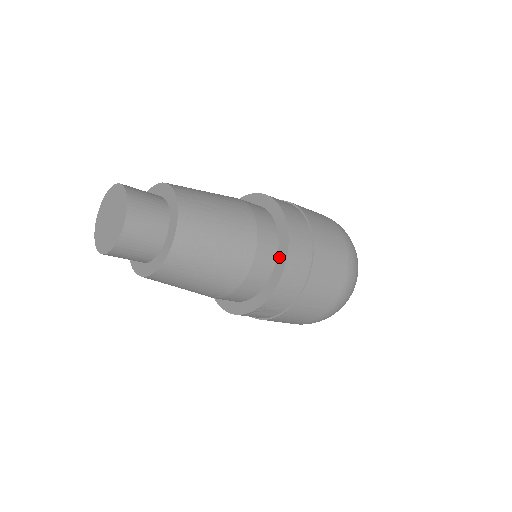
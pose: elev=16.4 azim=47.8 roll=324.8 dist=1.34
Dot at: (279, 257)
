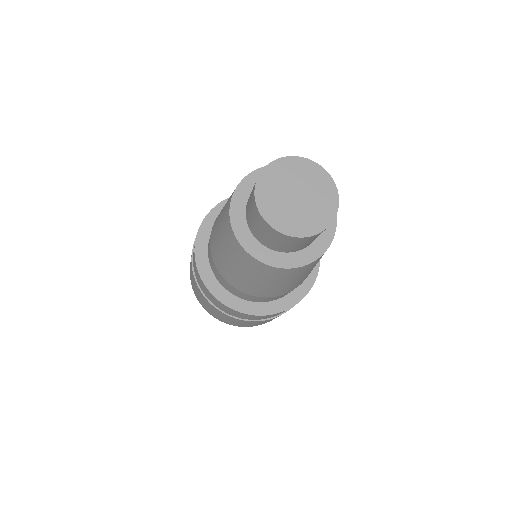
Dot at: occluded
